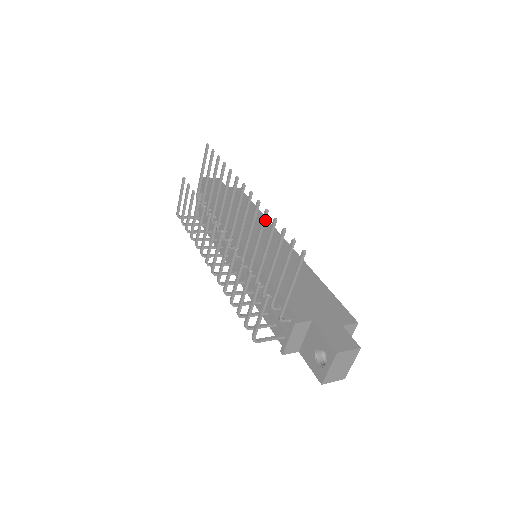
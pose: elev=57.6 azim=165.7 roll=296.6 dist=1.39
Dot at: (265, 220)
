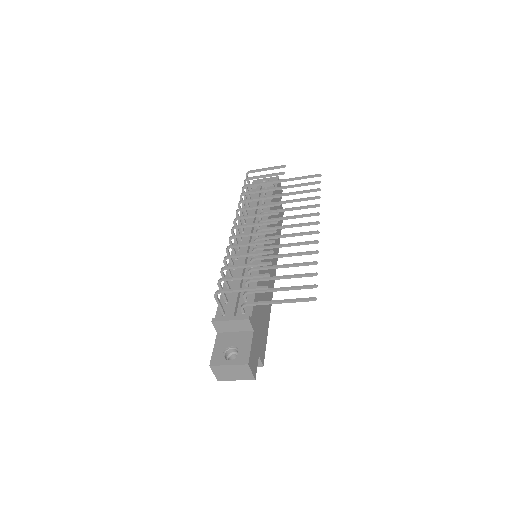
Dot at: (308, 254)
